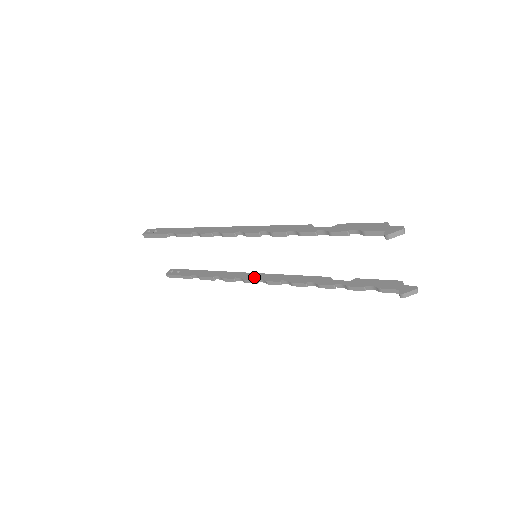
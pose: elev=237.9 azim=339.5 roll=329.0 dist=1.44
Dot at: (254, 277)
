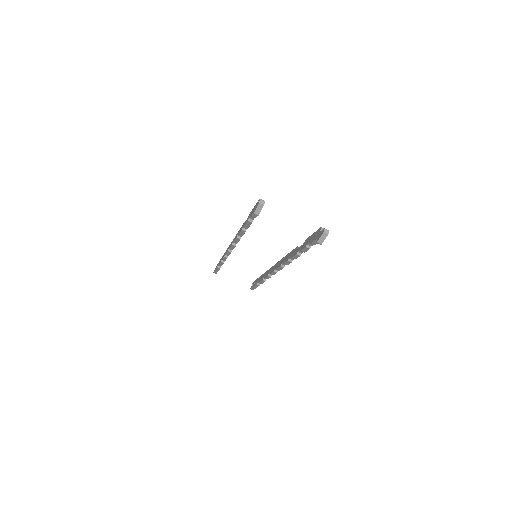
Dot at: (274, 269)
